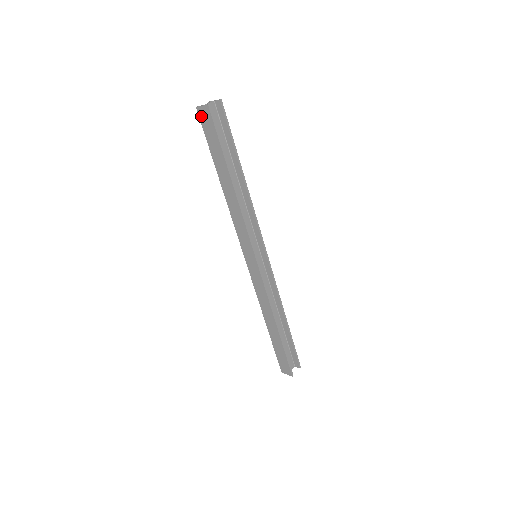
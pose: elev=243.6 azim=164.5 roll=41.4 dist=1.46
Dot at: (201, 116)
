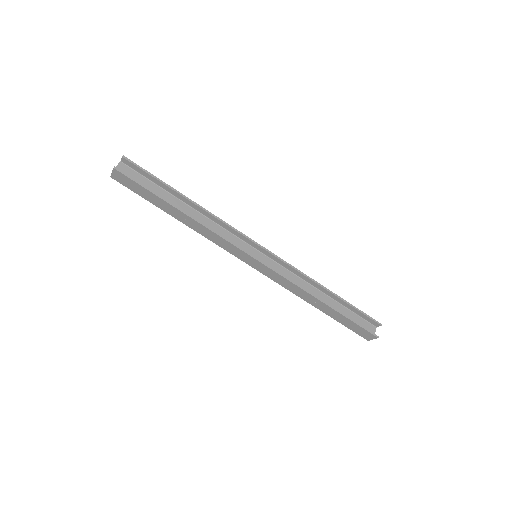
Dot at: (119, 180)
